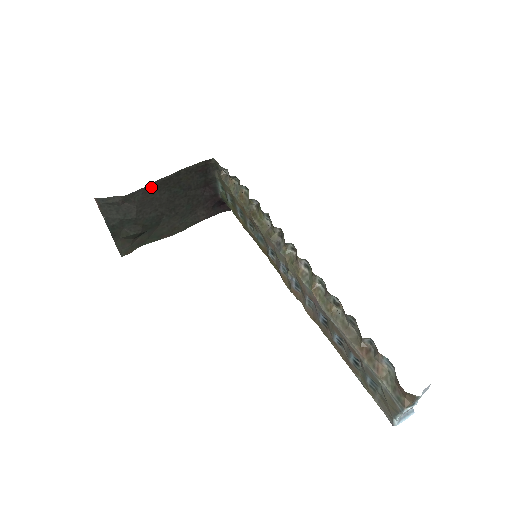
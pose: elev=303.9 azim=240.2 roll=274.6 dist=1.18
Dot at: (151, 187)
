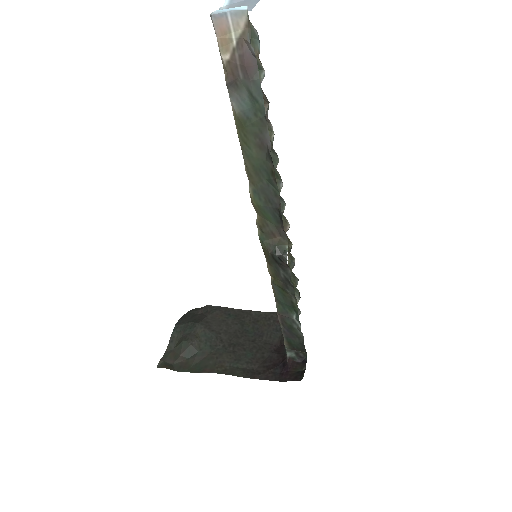
Dot at: (230, 311)
